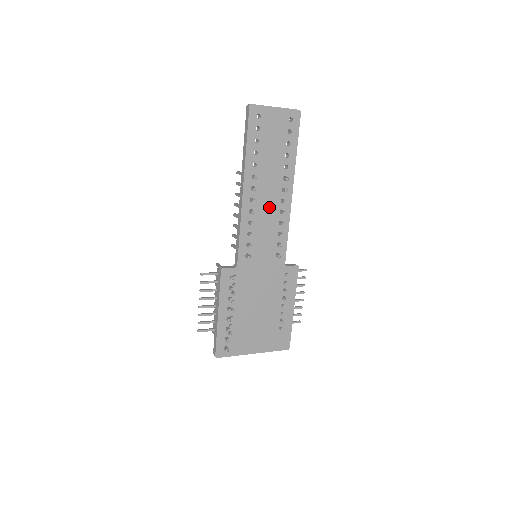
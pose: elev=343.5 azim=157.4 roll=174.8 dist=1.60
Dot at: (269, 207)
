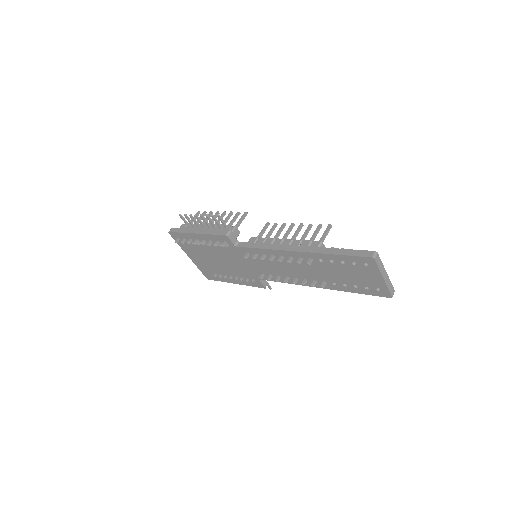
Dot at: (295, 270)
